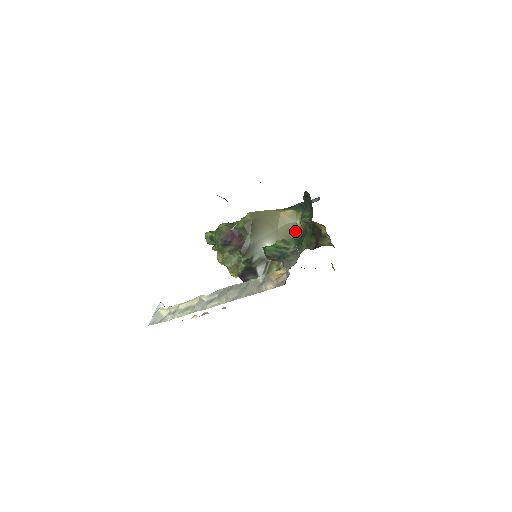
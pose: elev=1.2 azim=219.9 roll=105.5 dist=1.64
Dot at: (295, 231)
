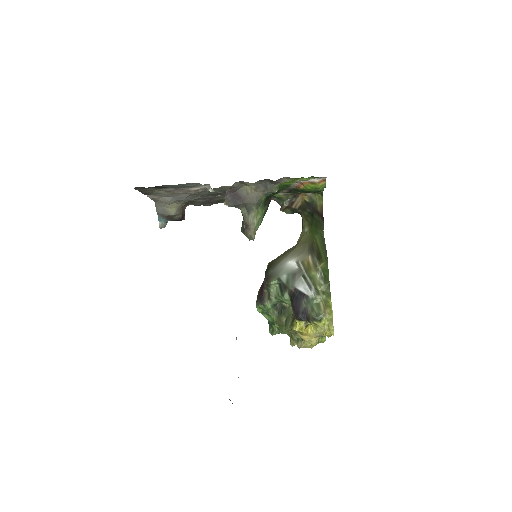
Dot at: (309, 236)
